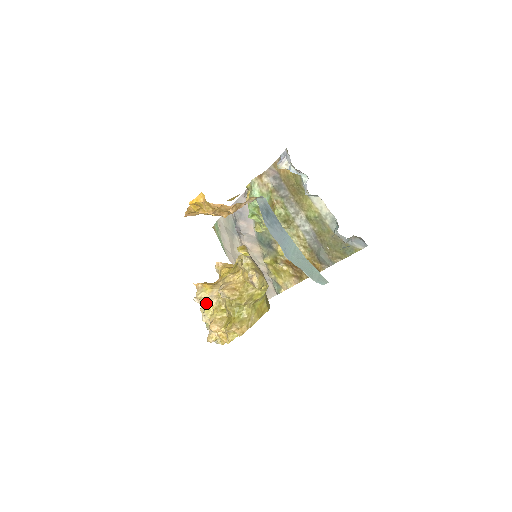
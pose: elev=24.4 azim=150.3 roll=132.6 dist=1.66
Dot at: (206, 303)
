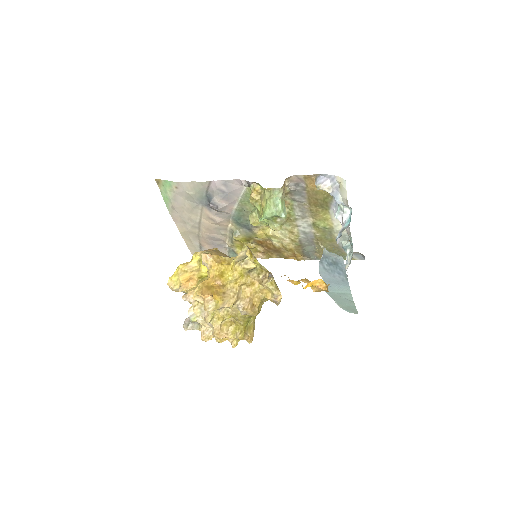
Dot at: (211, 312)
